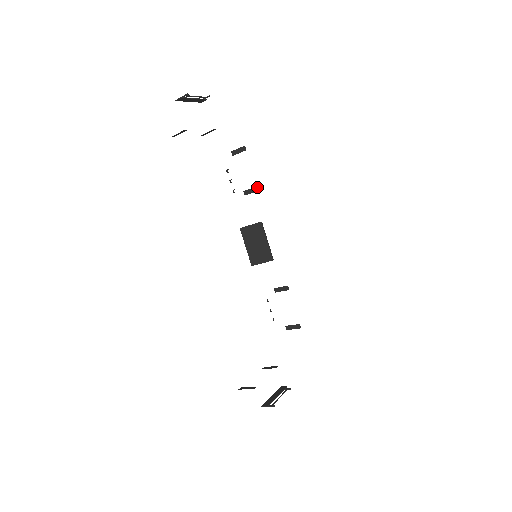
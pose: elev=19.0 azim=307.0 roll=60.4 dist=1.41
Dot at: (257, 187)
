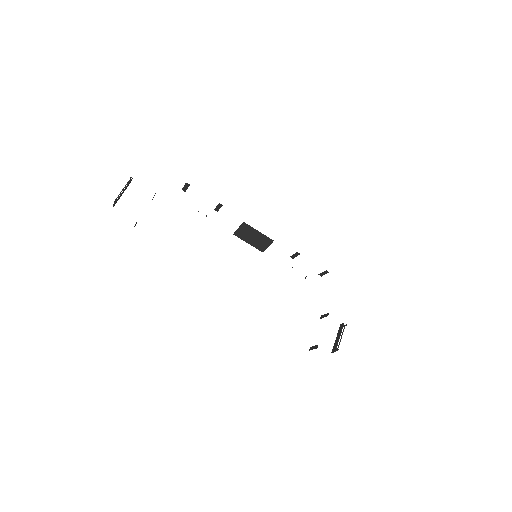
Dot at: (219, 204)
